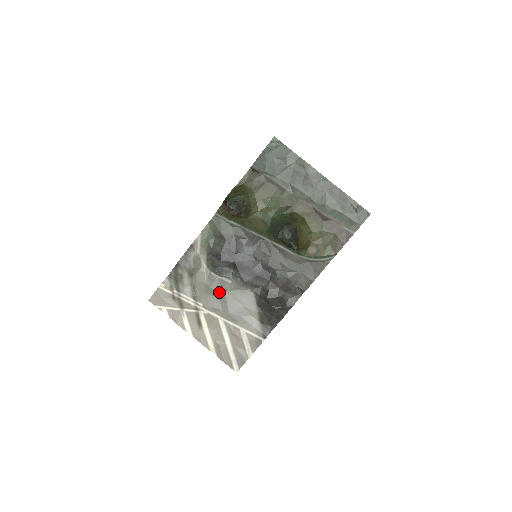
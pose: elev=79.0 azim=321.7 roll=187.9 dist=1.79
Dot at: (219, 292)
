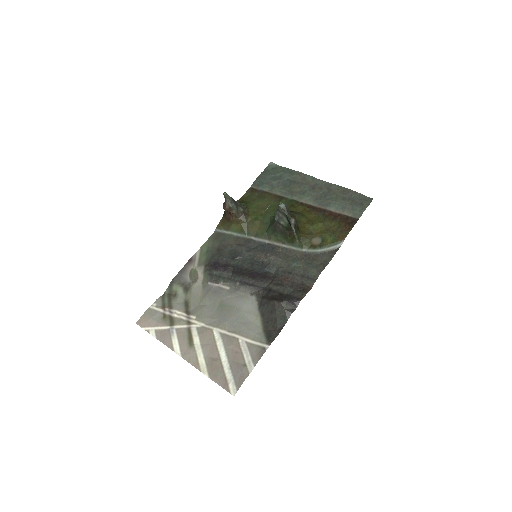
Dot at: (215, 301)
